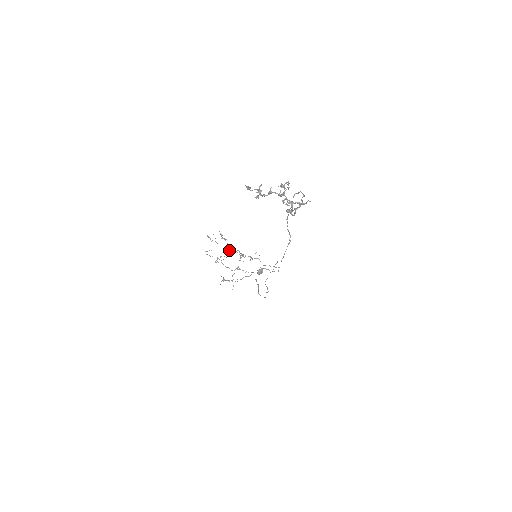
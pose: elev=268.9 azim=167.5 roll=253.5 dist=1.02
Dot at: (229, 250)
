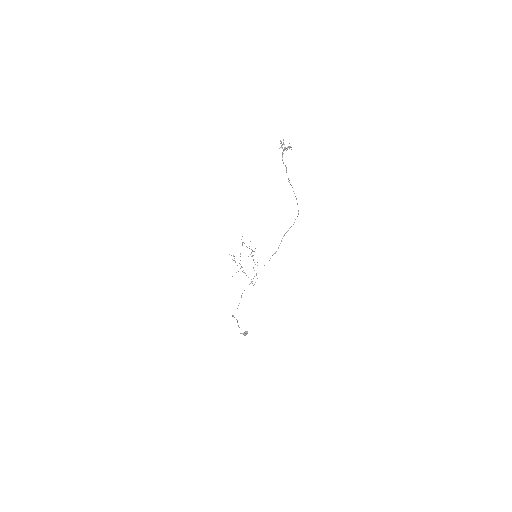
Dot at: occluded
